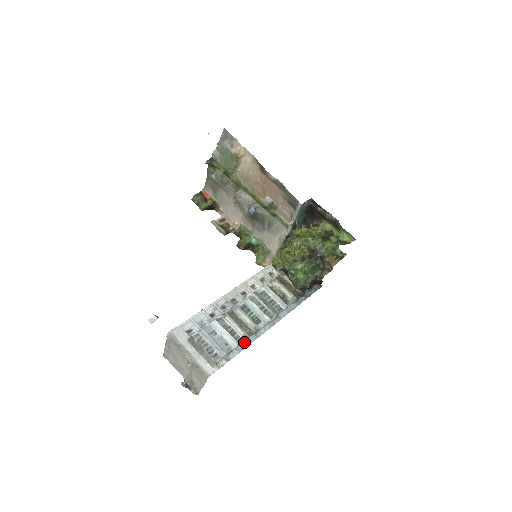
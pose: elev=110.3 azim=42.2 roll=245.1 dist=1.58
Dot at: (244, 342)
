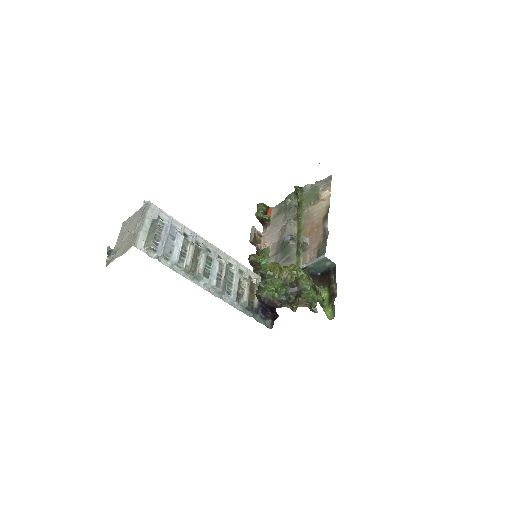
Dot at: (182, 270)
